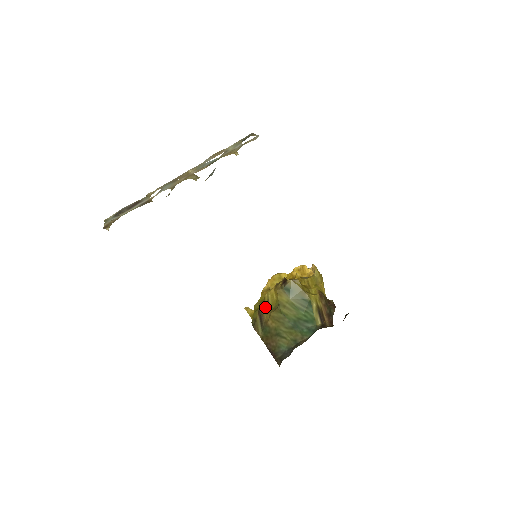
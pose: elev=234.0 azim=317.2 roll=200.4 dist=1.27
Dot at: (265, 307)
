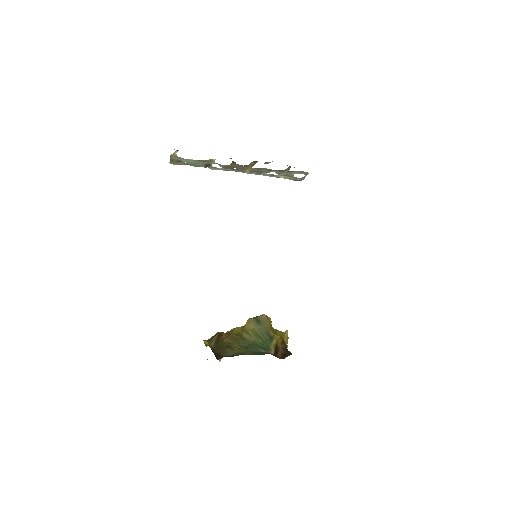
Dot at: (227, 333)
